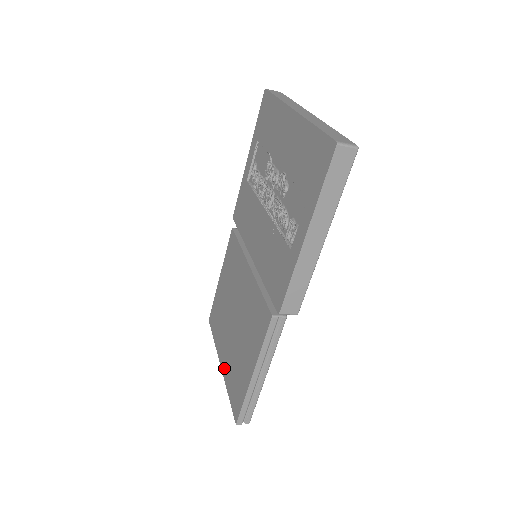
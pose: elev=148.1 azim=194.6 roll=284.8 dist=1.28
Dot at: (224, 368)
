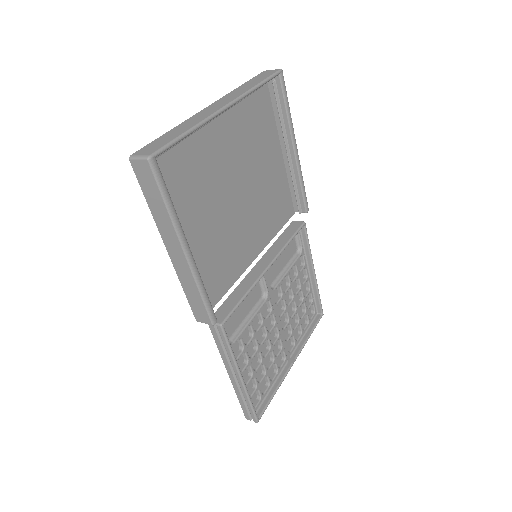
Dot at: occluded
